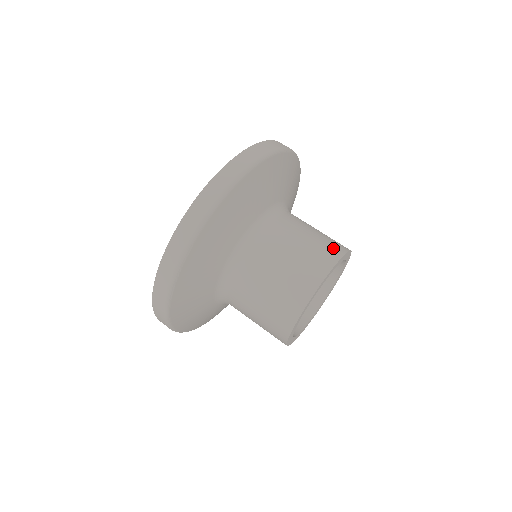
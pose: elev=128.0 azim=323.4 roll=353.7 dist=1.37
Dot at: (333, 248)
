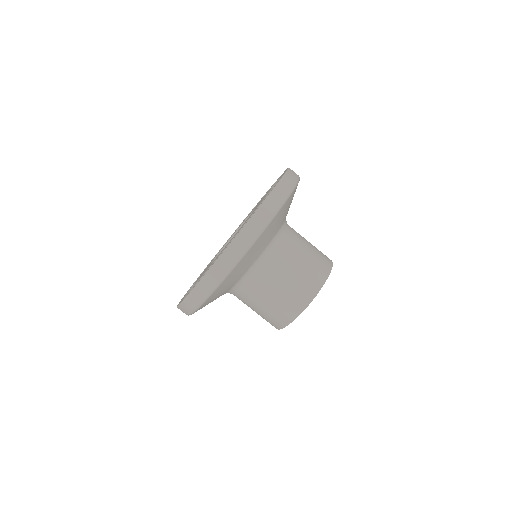
Dot at: (310, 288)
